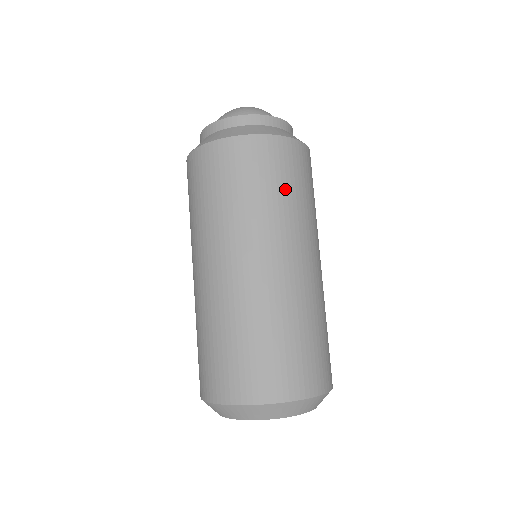
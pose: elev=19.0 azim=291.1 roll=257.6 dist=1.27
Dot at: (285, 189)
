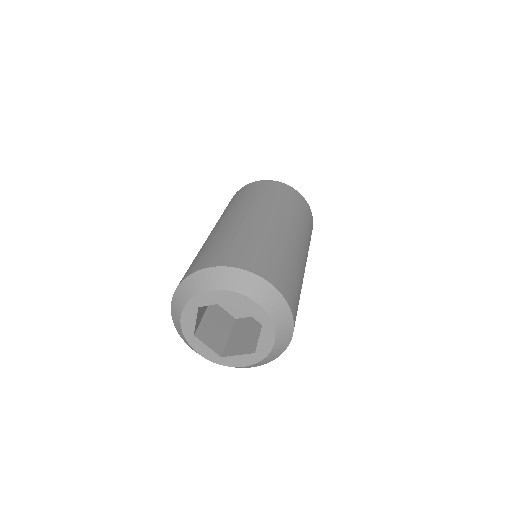
Dot at: (264, 194)
